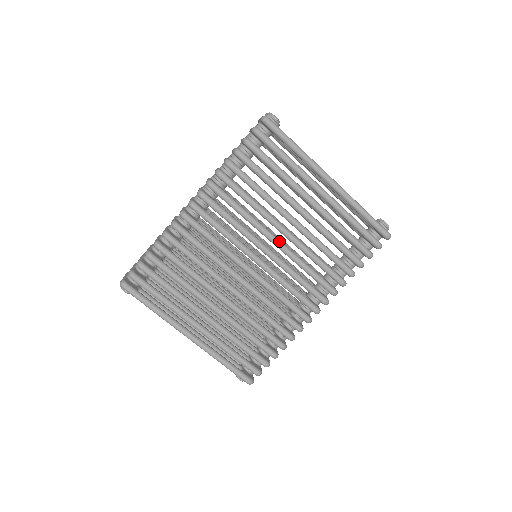
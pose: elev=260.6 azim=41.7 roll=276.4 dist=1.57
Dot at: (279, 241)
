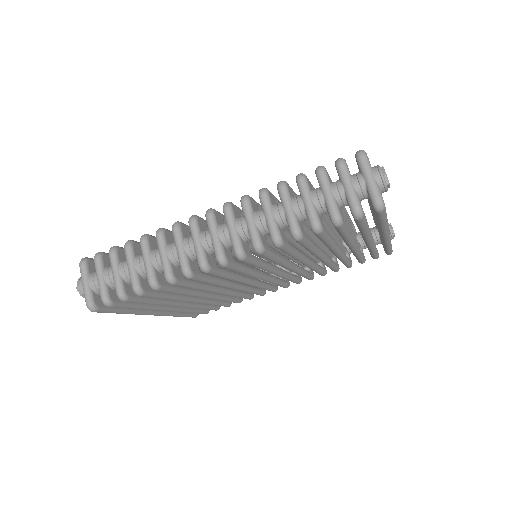
Dot at: (295, 268)
